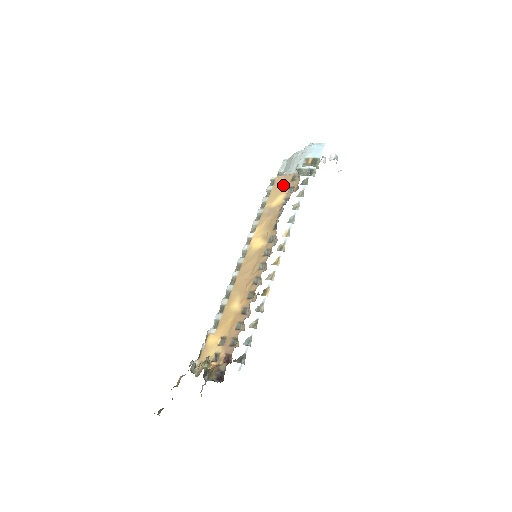
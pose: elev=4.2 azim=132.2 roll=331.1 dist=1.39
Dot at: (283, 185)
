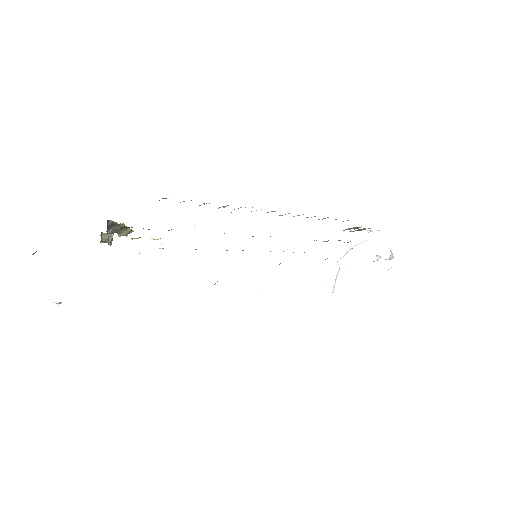
Dot at: occluded
